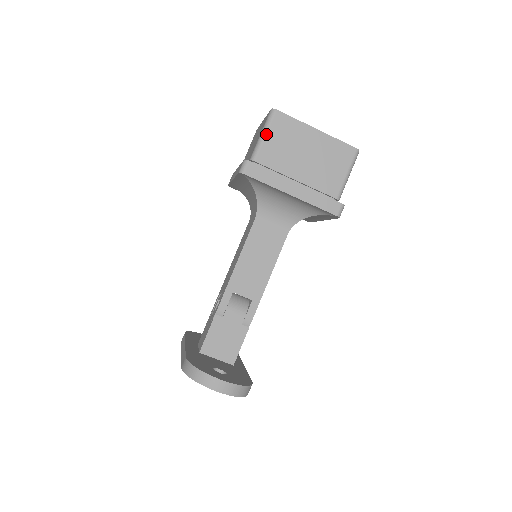
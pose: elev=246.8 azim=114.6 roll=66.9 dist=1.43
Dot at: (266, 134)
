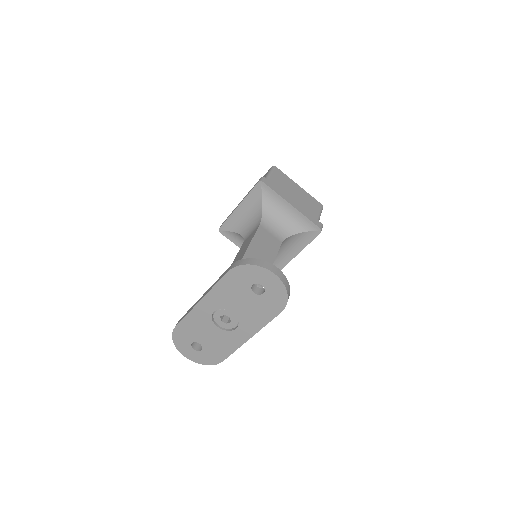
Dot at: (272, 174)
